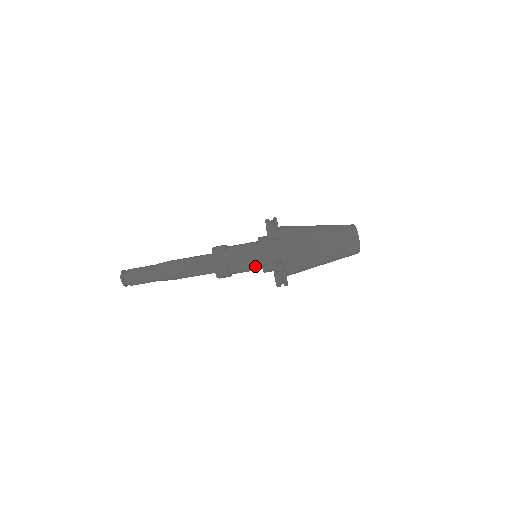
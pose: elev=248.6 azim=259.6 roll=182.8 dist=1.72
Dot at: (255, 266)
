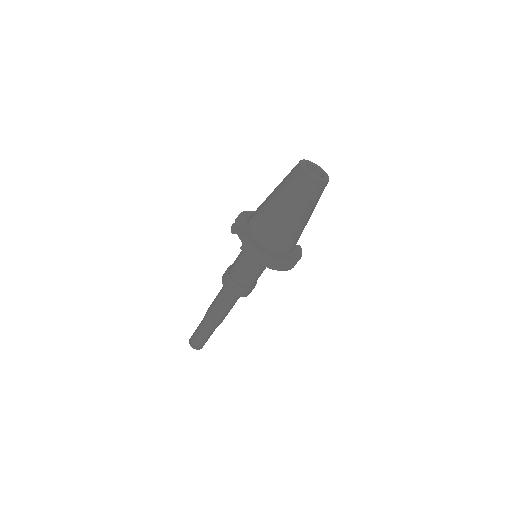
Dot at: (247, 261)
